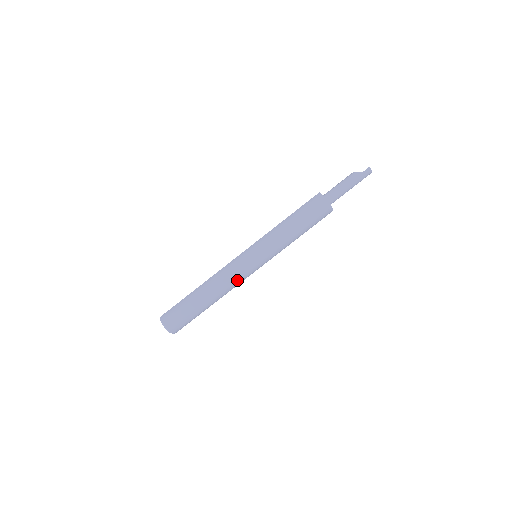
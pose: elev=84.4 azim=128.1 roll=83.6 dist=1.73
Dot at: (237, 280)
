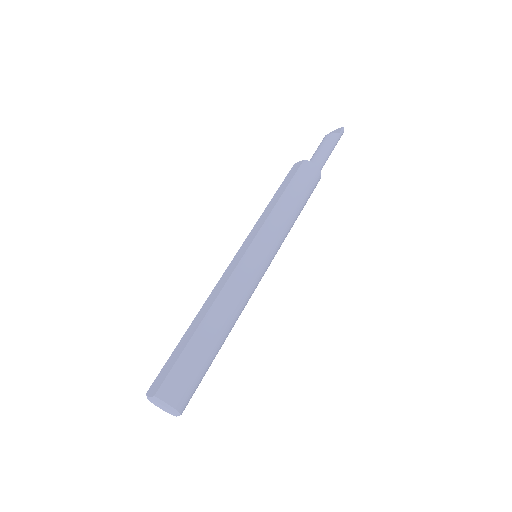
Dot at: (250, 295)
